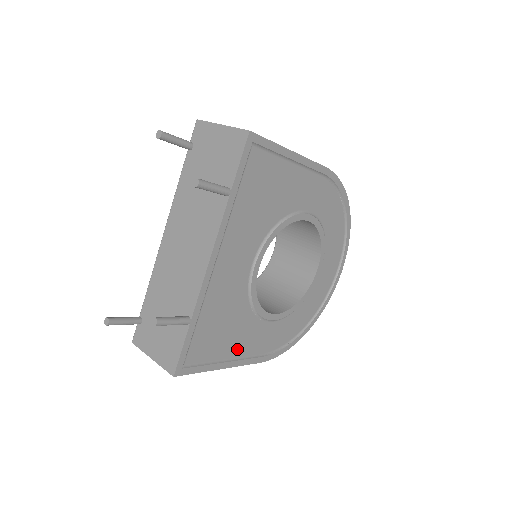
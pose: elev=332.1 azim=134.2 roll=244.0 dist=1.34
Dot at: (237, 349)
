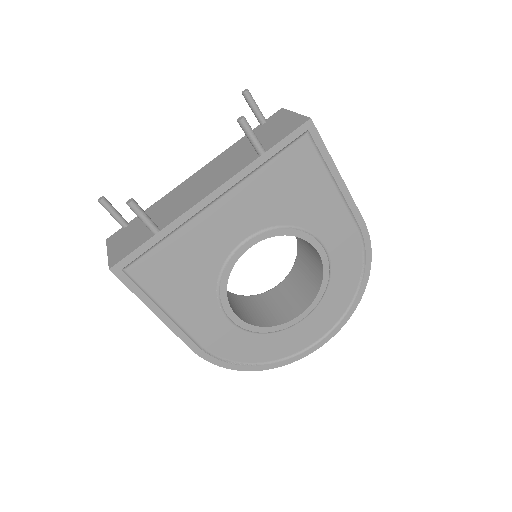
Dot at: (180, 310)
